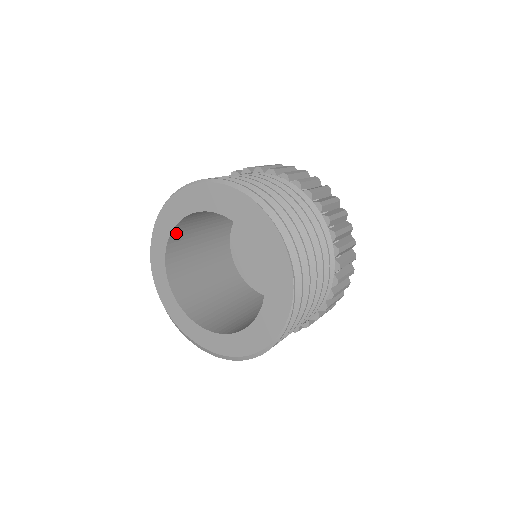
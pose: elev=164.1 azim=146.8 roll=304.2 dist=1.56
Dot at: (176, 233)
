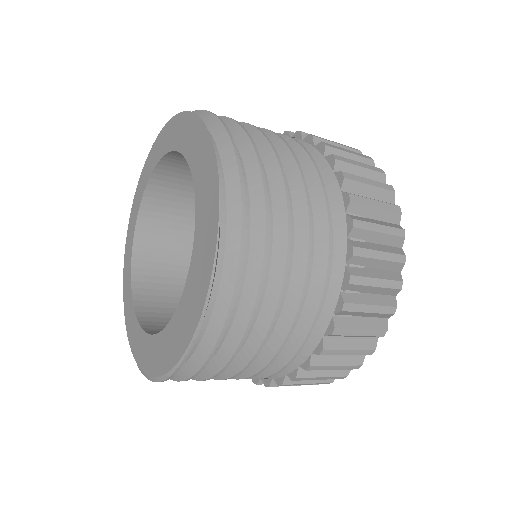
Dot at: (170, 165)
